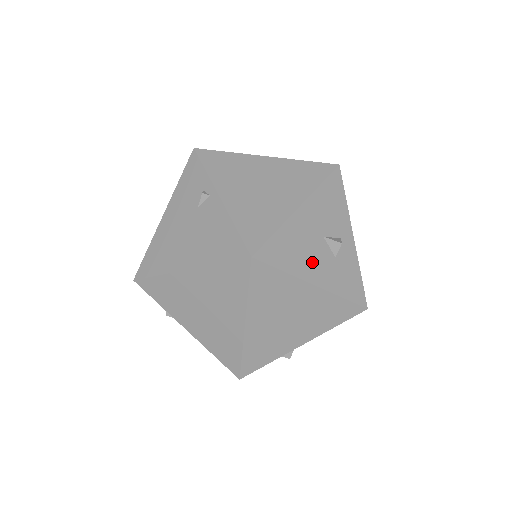
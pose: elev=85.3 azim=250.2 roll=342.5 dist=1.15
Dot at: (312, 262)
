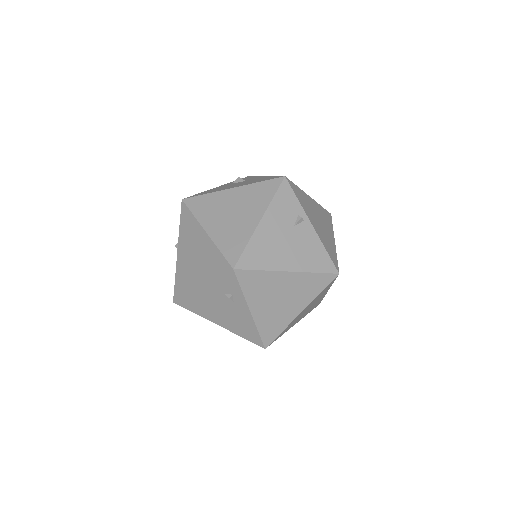
Dot at: occluded
